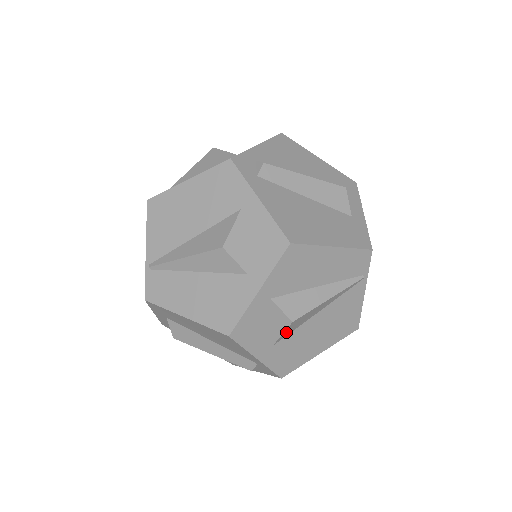
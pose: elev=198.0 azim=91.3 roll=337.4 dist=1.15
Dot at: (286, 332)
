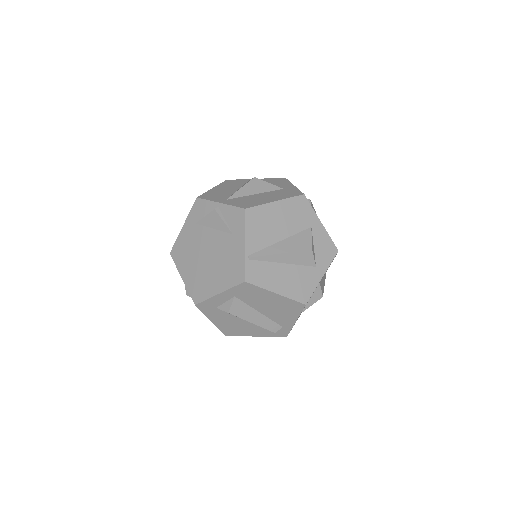
Dot at: (311, 304)
